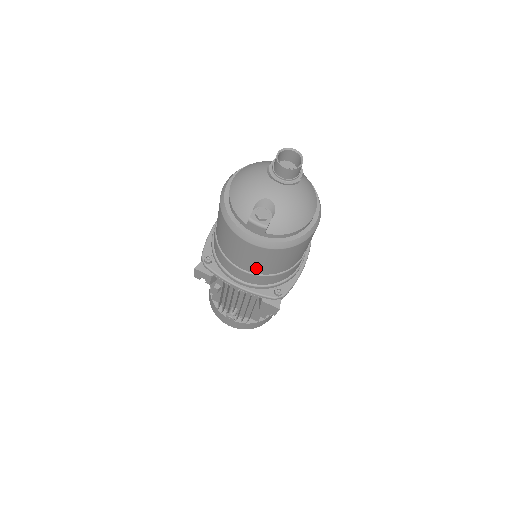
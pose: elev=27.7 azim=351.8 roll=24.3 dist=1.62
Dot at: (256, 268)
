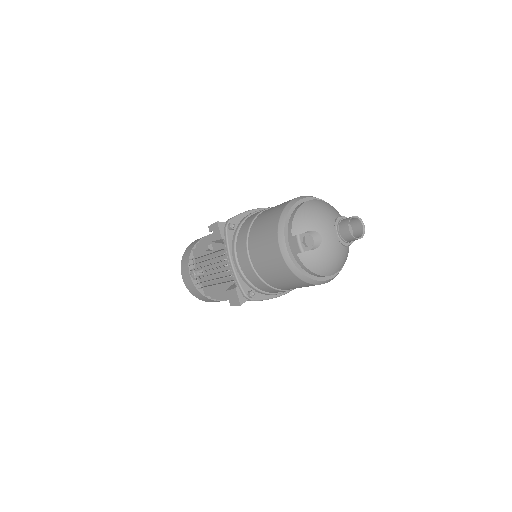
Dot at: (260, 266)
